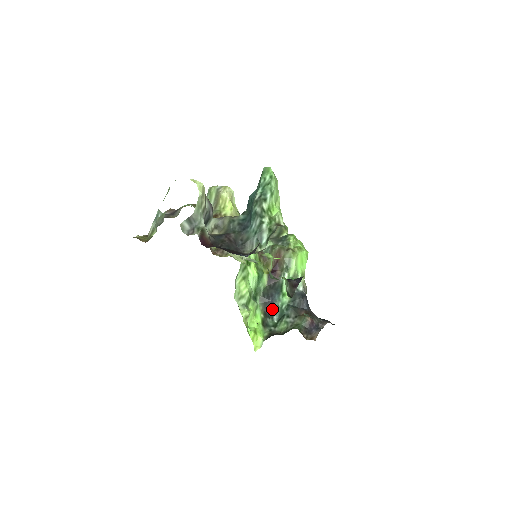
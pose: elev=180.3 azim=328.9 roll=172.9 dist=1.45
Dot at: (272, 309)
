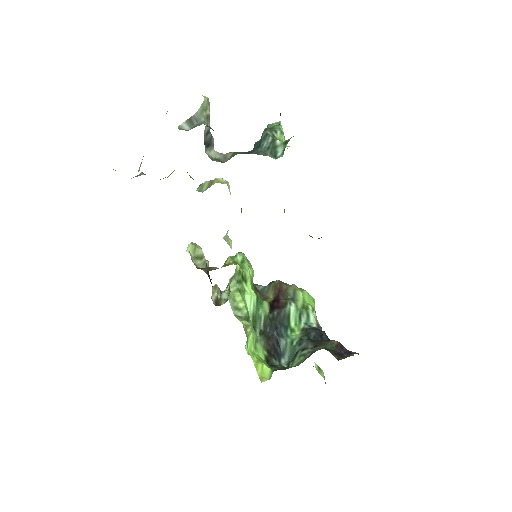
Dot at: (278, 348)
